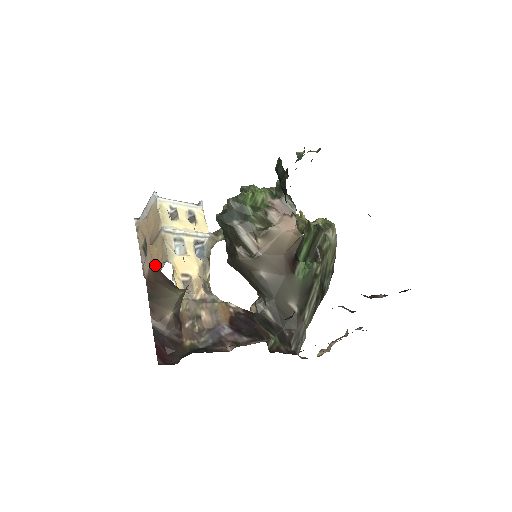
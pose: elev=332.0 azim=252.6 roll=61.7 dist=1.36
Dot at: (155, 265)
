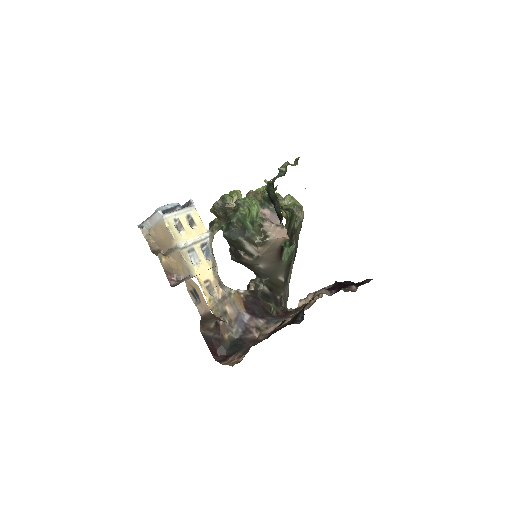
Dot at: (176, 273)
